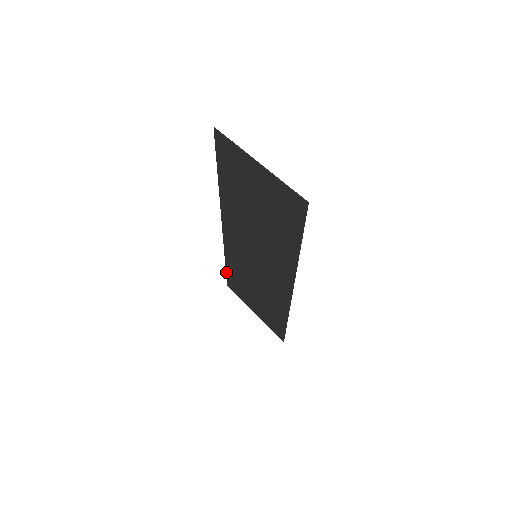
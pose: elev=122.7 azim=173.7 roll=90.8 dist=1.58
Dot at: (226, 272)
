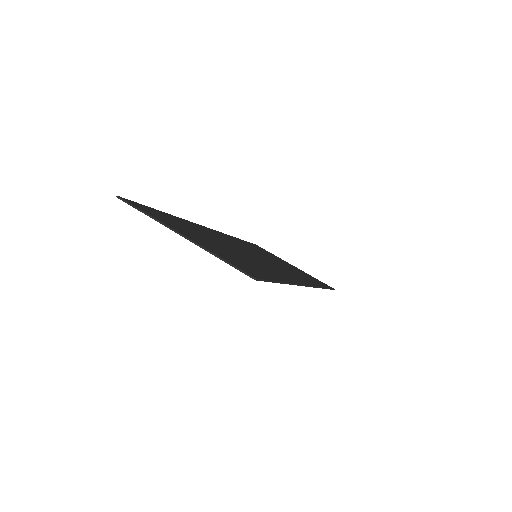
Dot at: occluded
